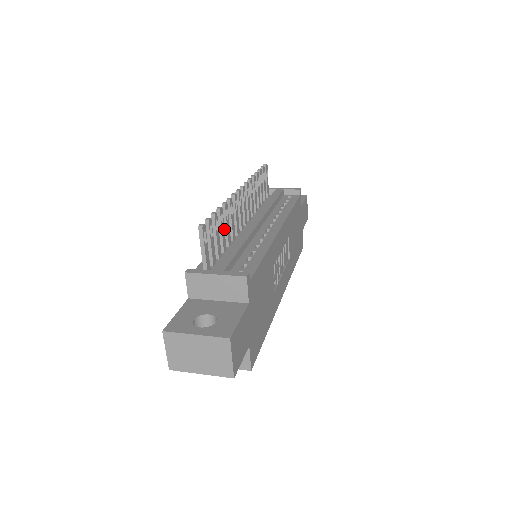
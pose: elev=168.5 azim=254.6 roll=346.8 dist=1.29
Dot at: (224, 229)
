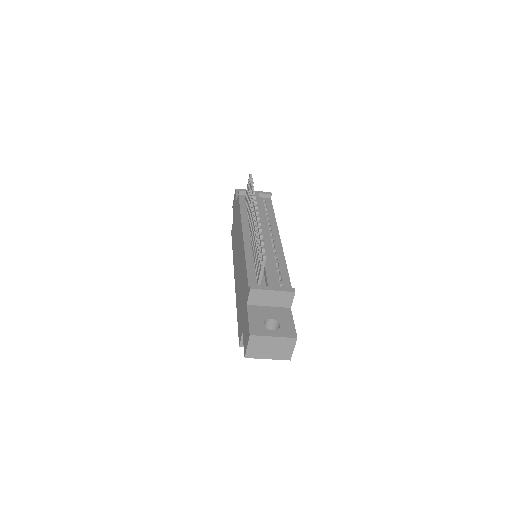
Dot at: occluded
